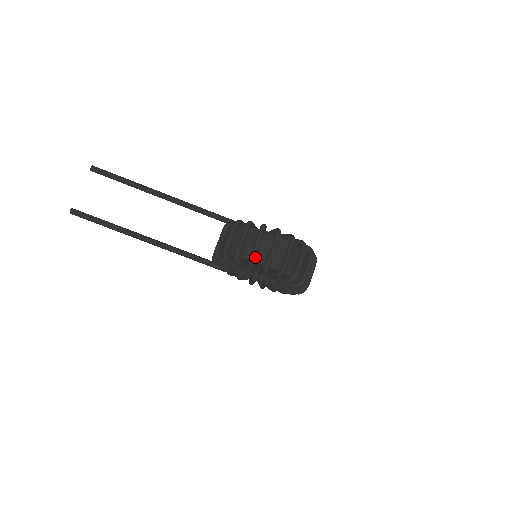
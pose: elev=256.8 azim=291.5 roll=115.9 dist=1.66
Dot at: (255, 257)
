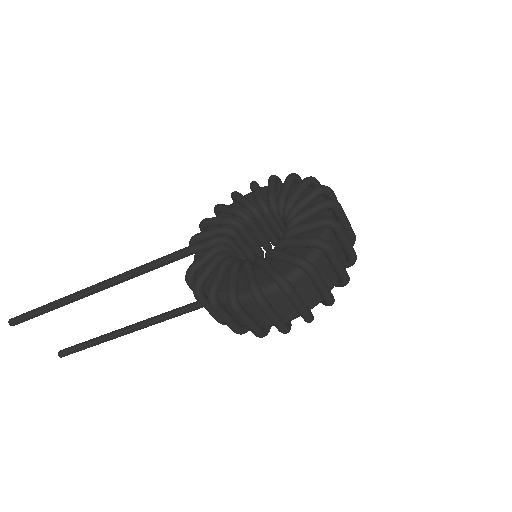
Dot at: (261, 333)
